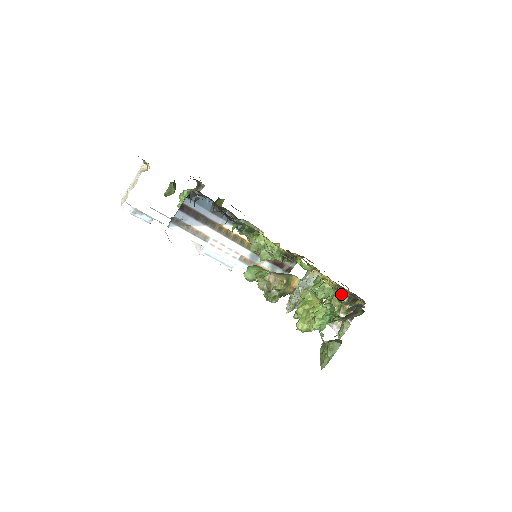
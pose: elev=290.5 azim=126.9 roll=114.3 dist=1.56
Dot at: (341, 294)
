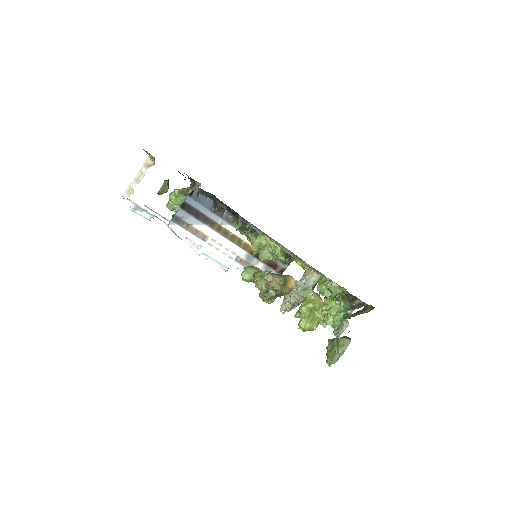
Dot at: occluded
